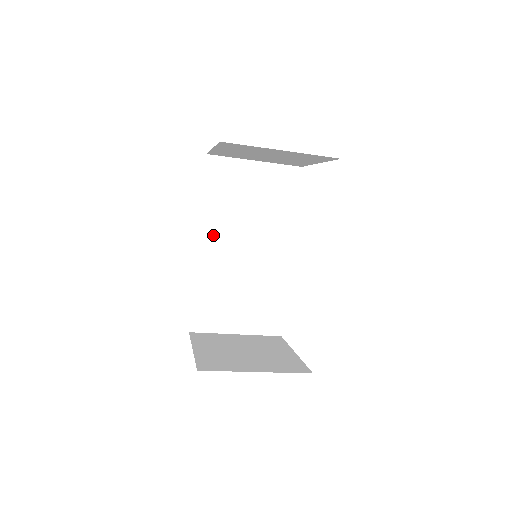
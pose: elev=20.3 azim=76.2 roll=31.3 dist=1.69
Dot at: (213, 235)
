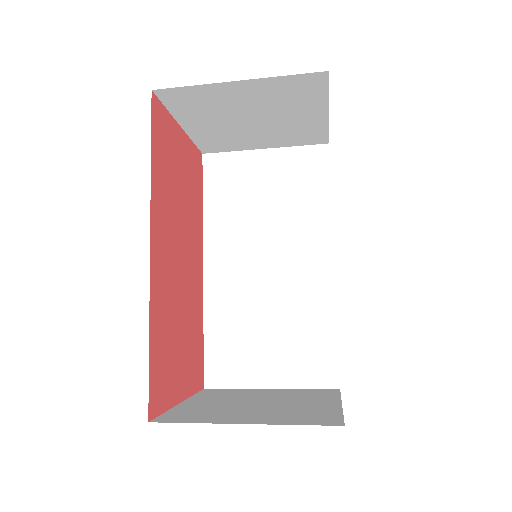
Dot at: (222, 251)
